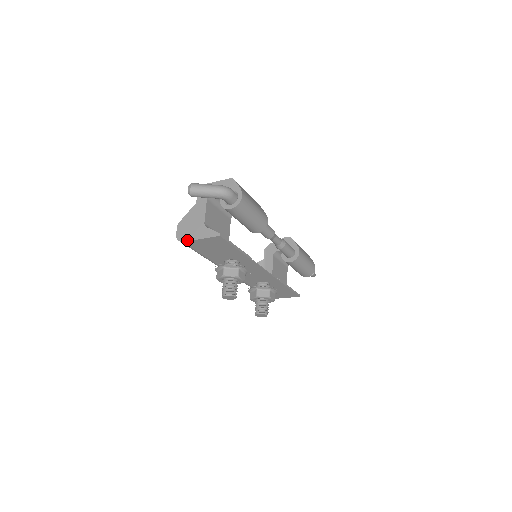
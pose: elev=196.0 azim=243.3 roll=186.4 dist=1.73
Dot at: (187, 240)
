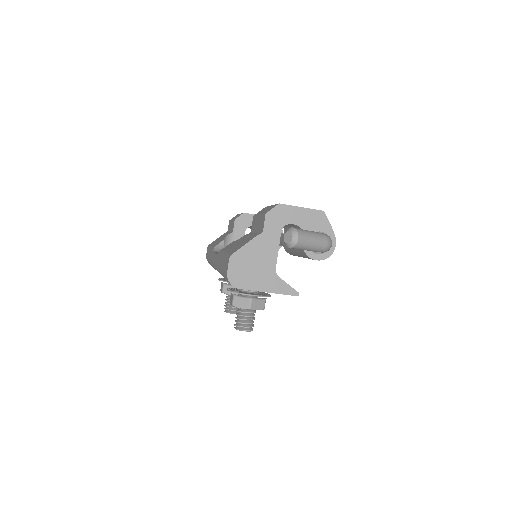
Dot at: (247, 288)
